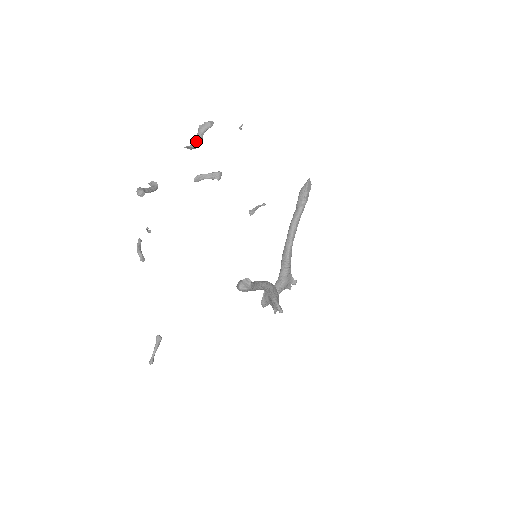
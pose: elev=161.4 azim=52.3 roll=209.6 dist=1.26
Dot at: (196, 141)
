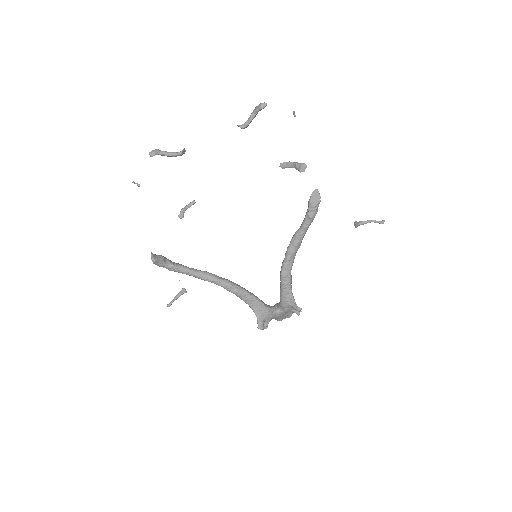
Dot at: (246, 121)
